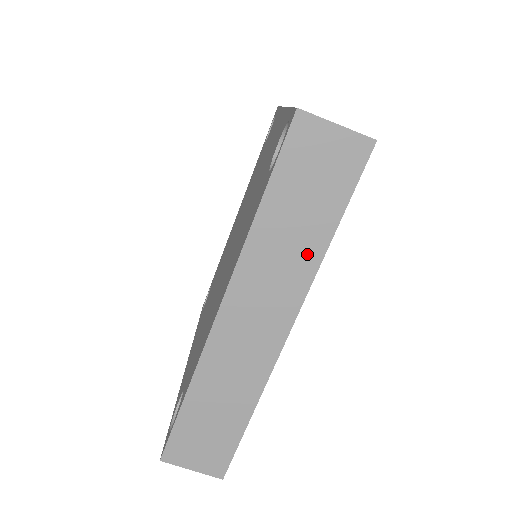
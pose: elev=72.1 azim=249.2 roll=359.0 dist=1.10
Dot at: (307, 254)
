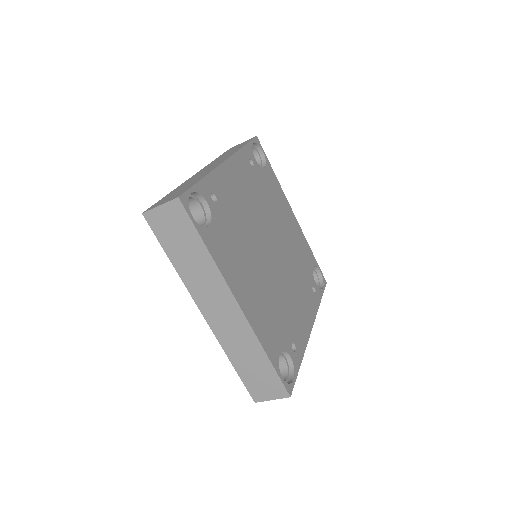
Dot at: occluded
